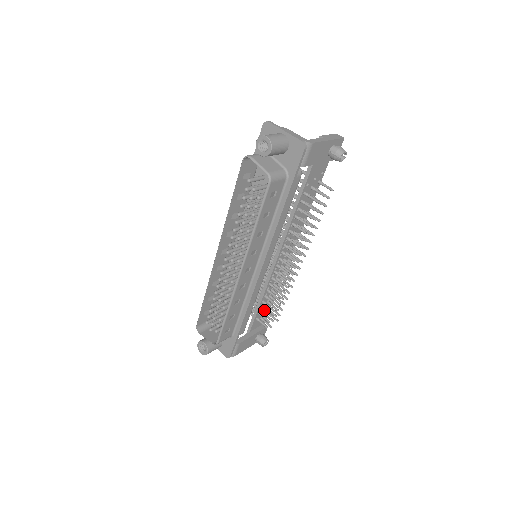
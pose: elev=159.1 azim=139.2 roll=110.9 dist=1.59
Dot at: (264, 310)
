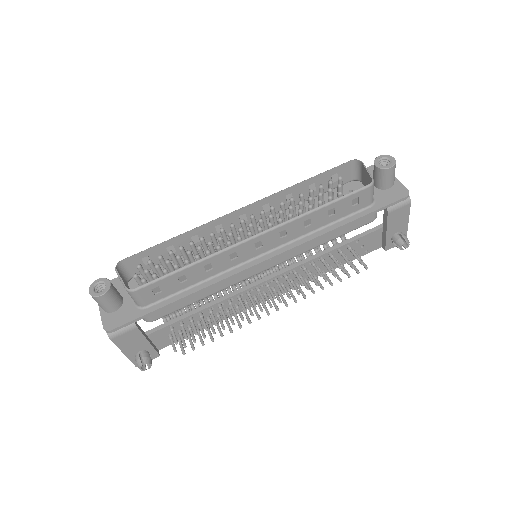
Dot at: (193, 322)
